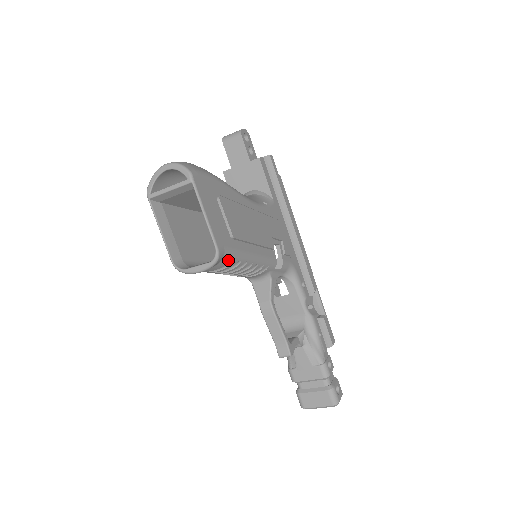
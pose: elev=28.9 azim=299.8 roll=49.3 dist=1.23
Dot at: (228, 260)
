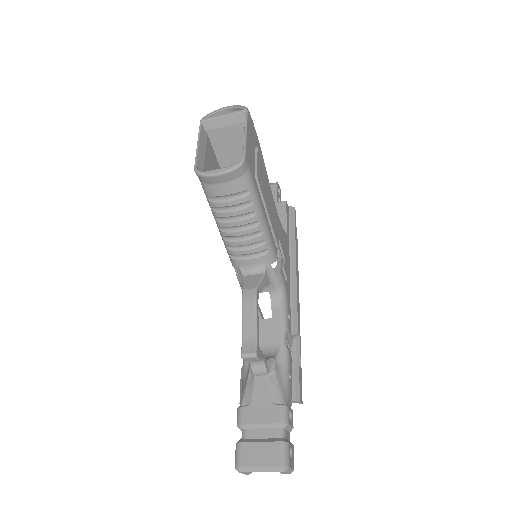
Dot at: (245, 185)
